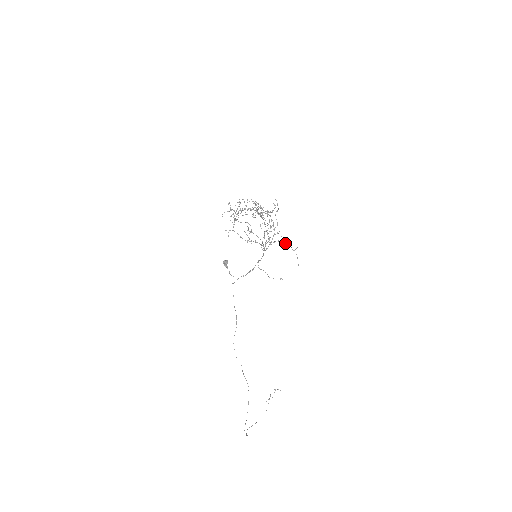
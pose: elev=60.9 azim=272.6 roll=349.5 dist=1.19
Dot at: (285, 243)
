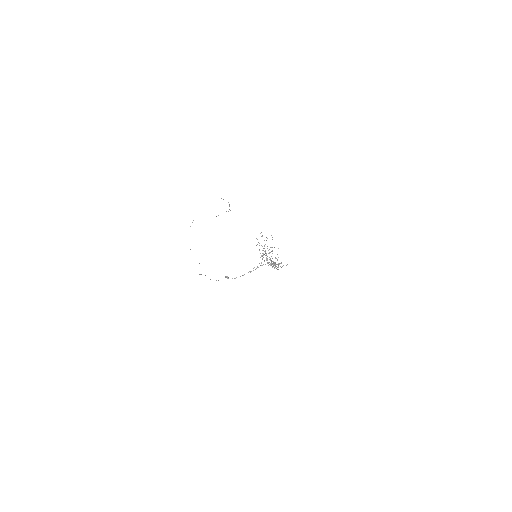
Dot at: occluded
